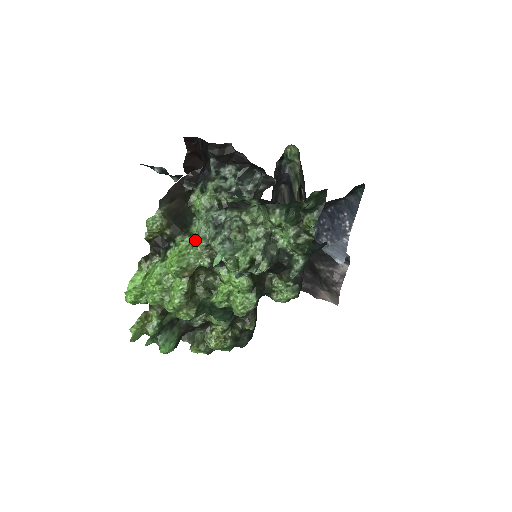
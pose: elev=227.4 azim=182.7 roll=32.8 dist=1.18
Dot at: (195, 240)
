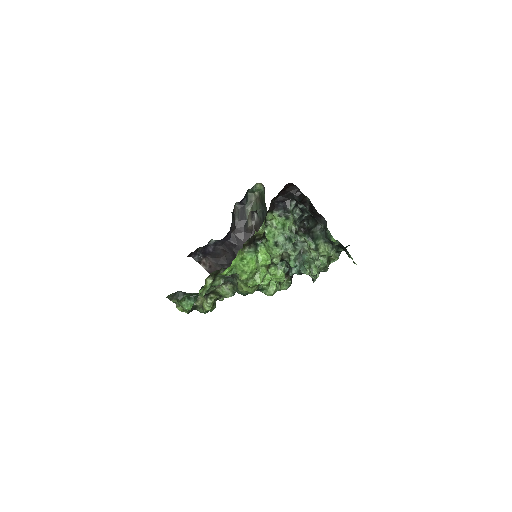
Dot at: (274, 245)
